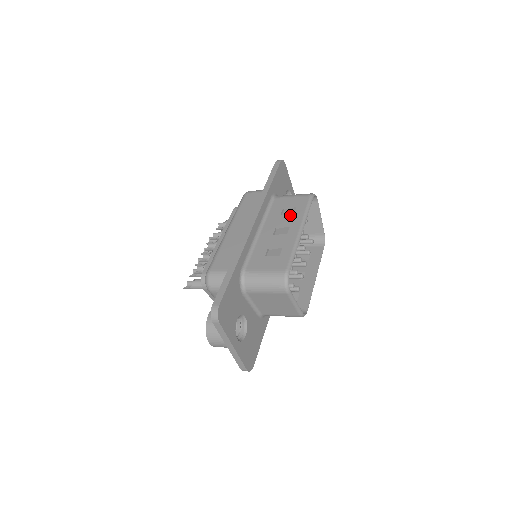
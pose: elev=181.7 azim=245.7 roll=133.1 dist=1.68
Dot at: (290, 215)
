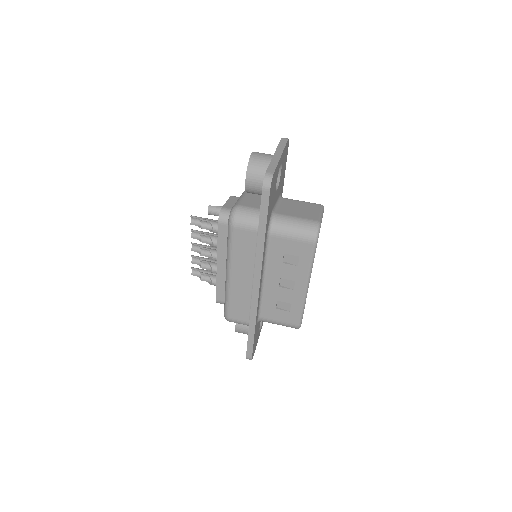
Dot at: (294, 267)
